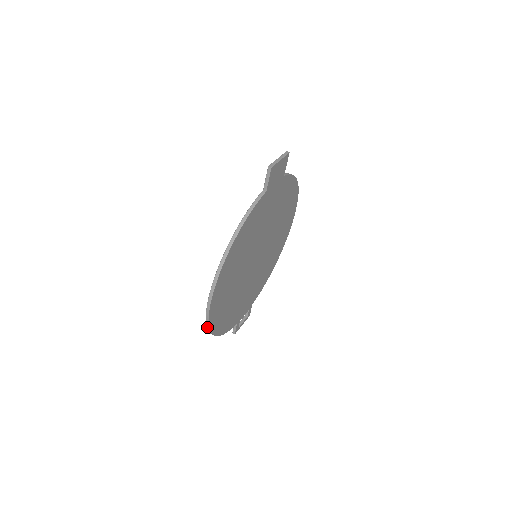
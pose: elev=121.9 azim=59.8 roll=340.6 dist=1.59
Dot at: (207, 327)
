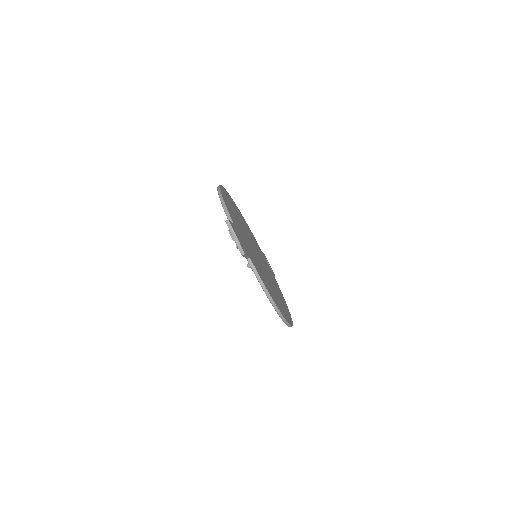
Dot at: occluded
